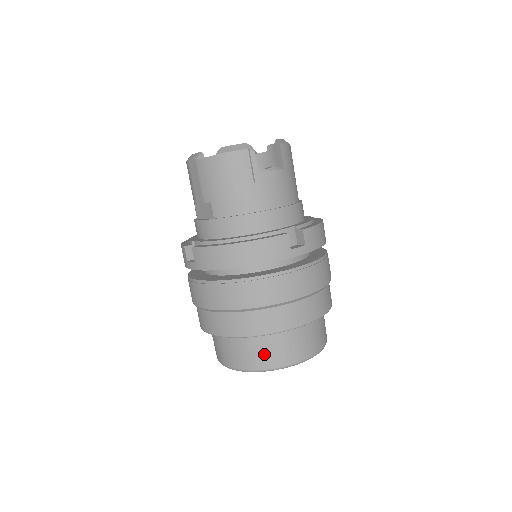
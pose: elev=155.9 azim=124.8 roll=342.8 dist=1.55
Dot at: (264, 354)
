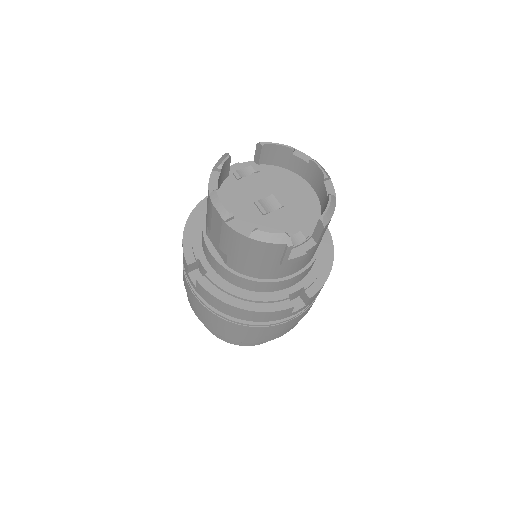
Dot at: occluded
